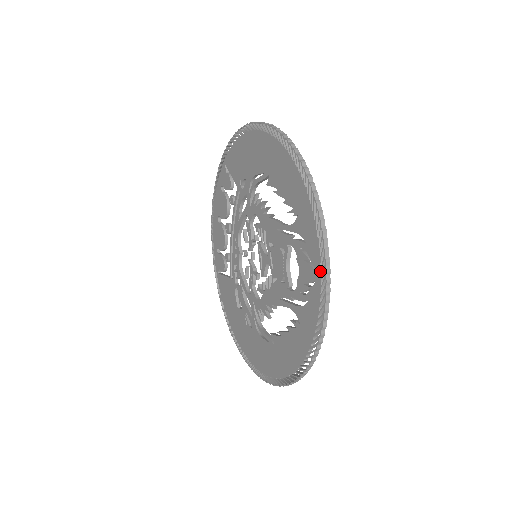
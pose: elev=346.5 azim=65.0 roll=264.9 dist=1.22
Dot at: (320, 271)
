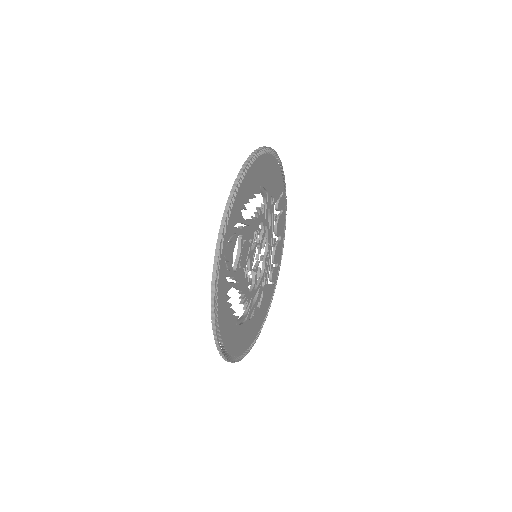
Dot at: occluded
